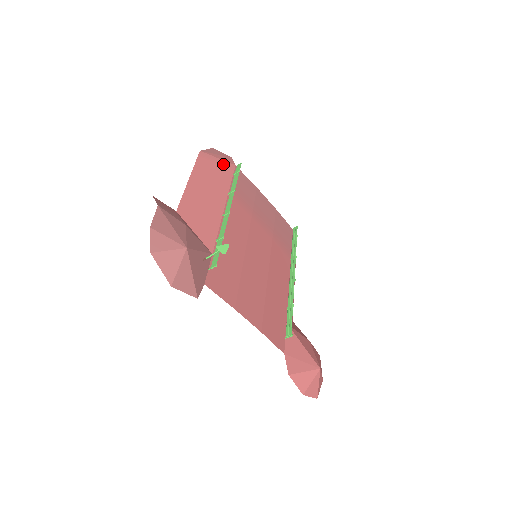
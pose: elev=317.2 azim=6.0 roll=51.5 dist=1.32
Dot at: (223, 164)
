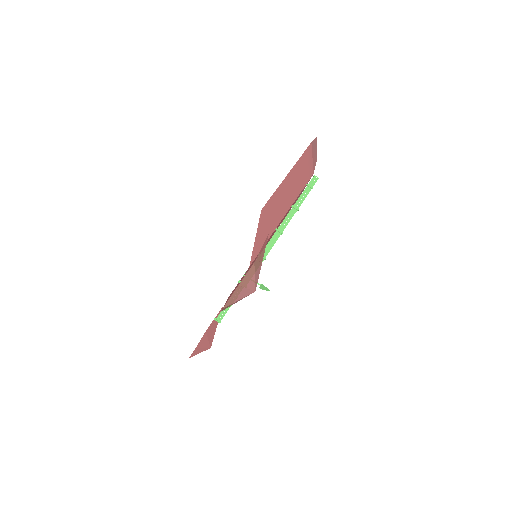
Dot at: (310, 168)
